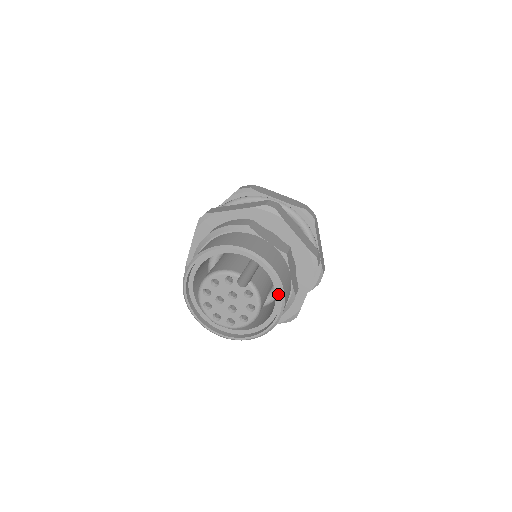
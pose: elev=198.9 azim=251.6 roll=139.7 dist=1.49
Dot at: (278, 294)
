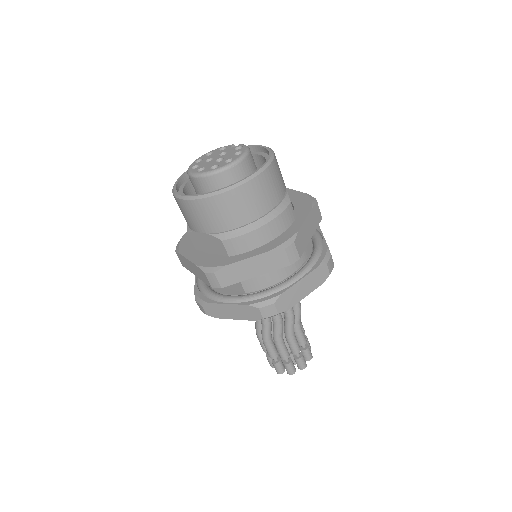
Dot at: occluded
